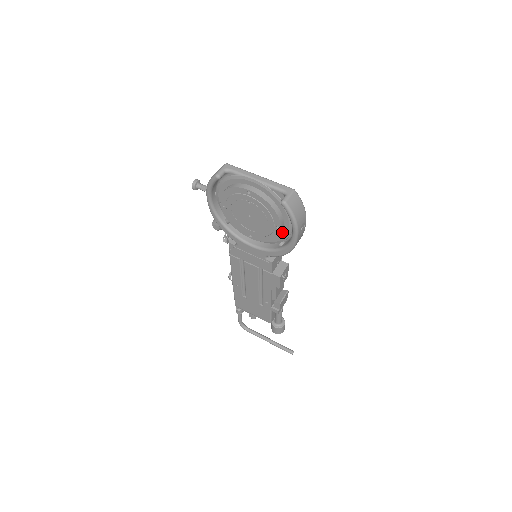
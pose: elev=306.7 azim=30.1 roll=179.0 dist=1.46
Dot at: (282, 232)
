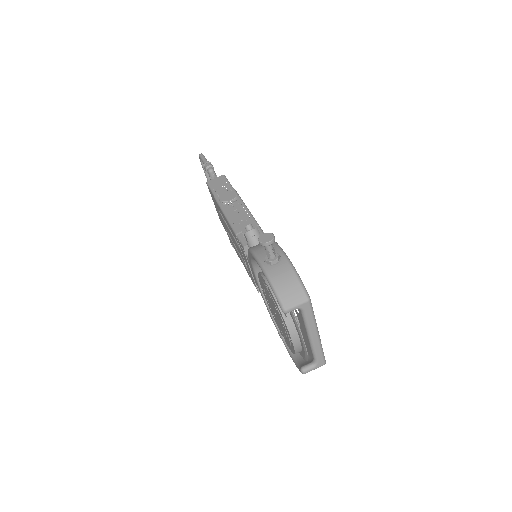
Dot at: occluded
